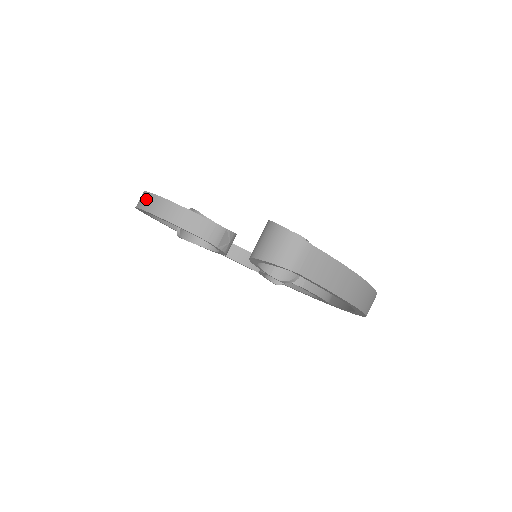
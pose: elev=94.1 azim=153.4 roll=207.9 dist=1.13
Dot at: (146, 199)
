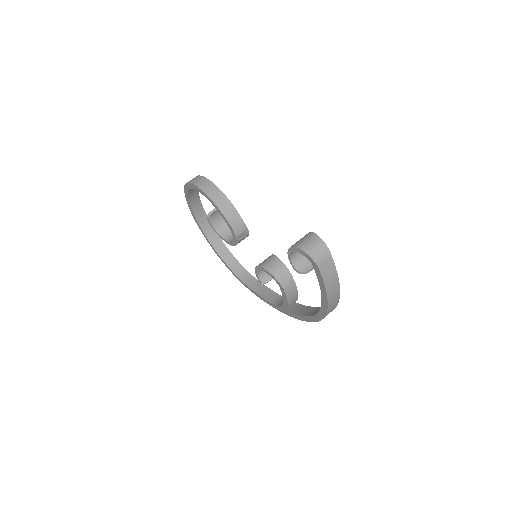
Dot at: (203, 181)
